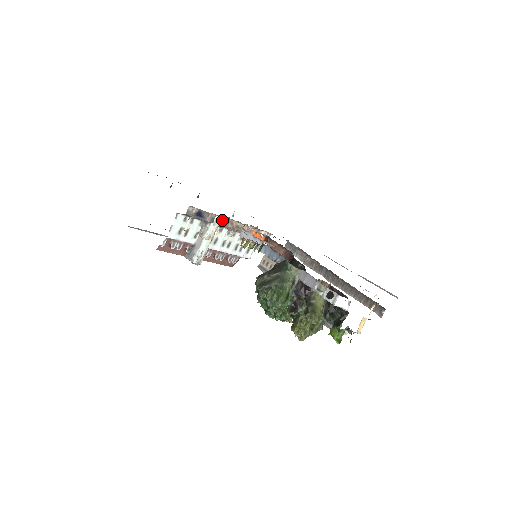
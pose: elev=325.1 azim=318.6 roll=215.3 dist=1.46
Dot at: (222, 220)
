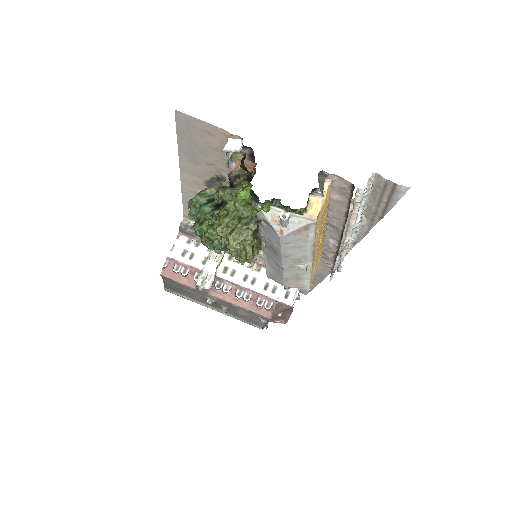
Dot at: occluded
